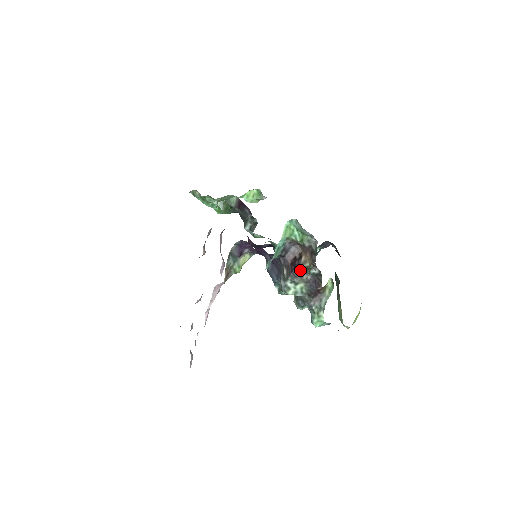
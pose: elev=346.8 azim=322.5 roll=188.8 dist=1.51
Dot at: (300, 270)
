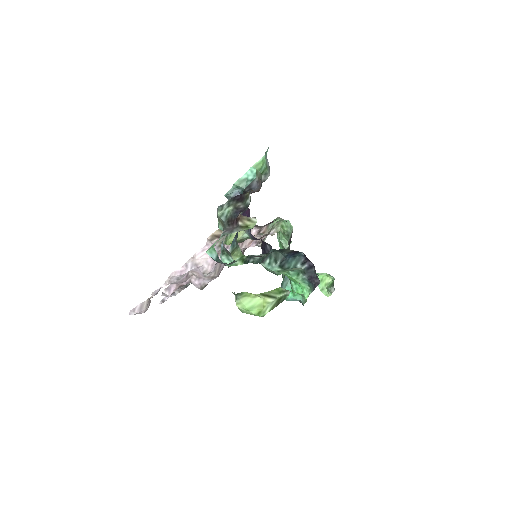
Dot at: (241, 197)
